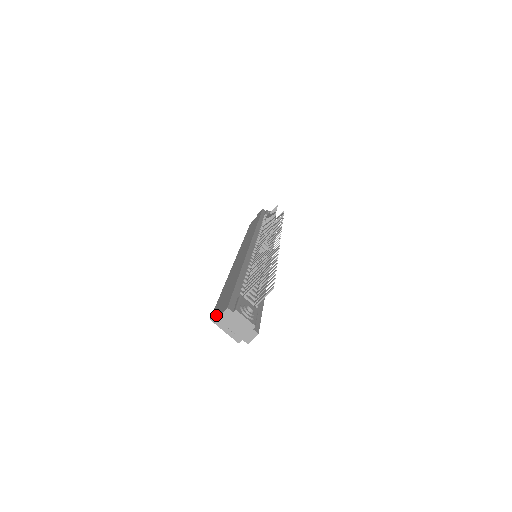
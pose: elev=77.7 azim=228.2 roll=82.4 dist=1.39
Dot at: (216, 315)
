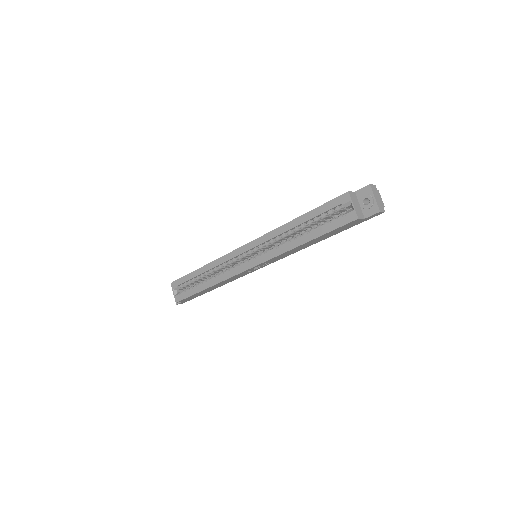
Dot at: (352, 192)
